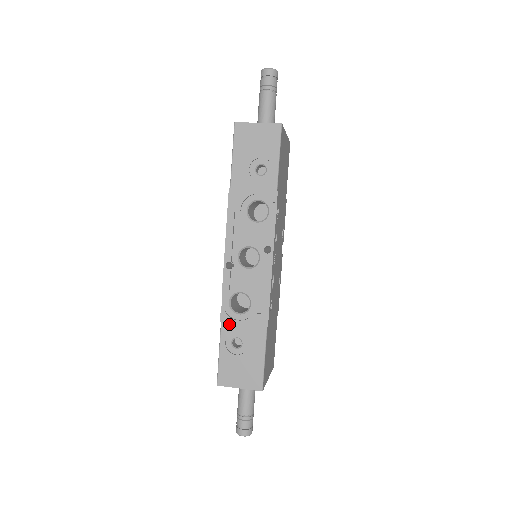
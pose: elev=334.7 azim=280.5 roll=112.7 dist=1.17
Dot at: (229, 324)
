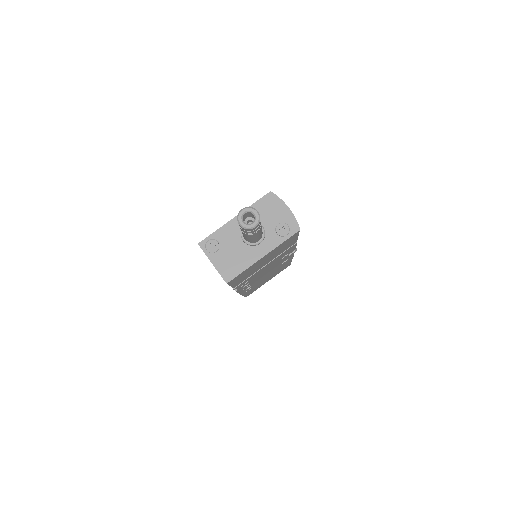
Dot at: occluded
